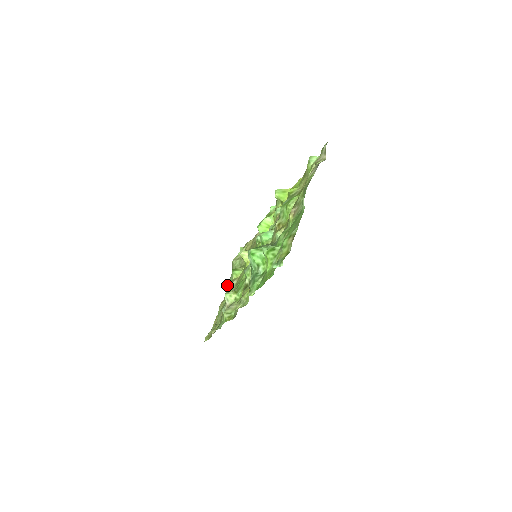
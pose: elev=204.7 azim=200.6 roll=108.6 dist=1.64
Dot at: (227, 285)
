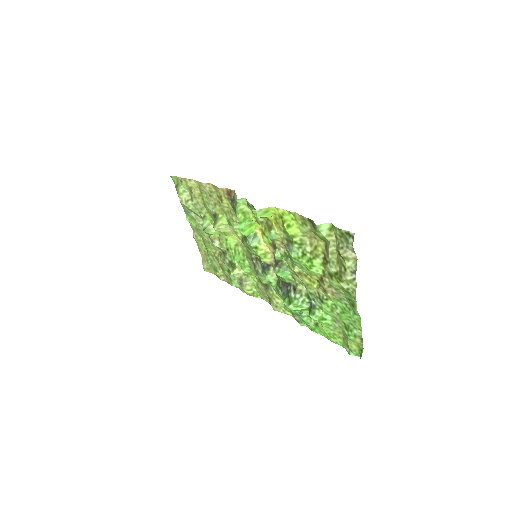
Dot at: (187, 218)
